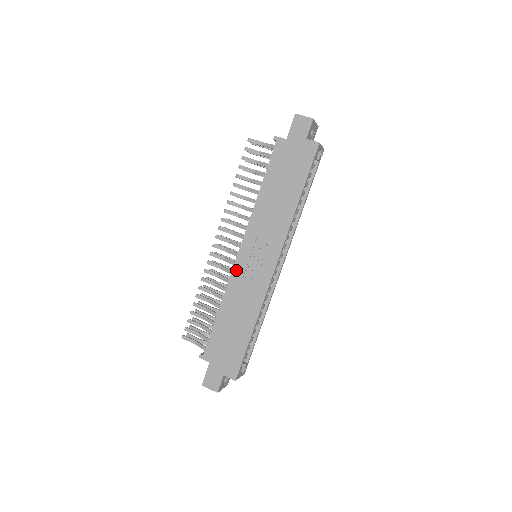
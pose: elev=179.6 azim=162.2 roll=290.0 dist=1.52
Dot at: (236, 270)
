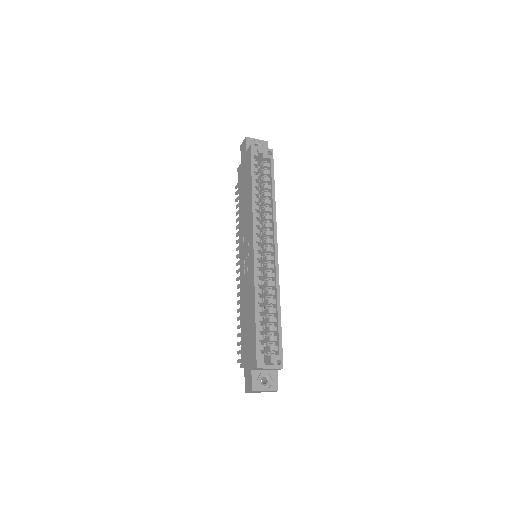
Dot at: (241, 274)
